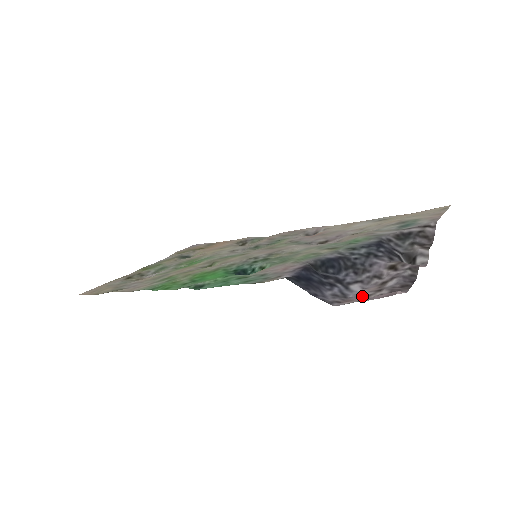
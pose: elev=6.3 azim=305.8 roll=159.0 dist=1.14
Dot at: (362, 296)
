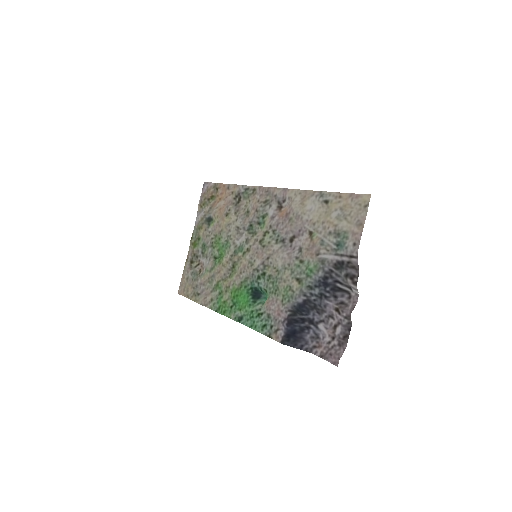
Dot at: (326, 341)
